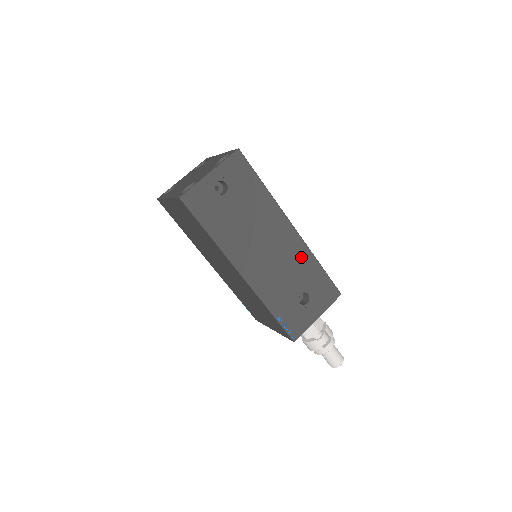
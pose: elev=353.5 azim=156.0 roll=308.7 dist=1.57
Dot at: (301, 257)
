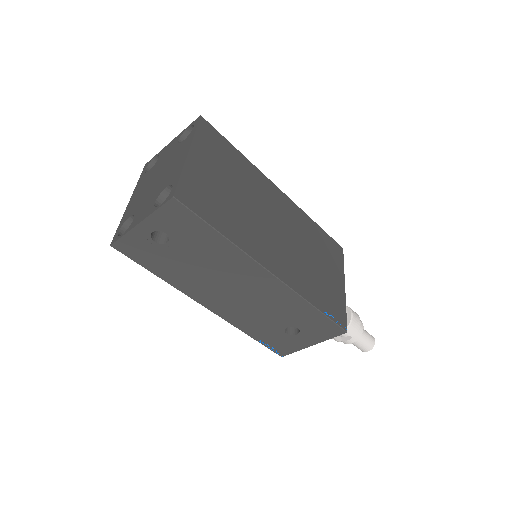
Dot at: (286, 300)
